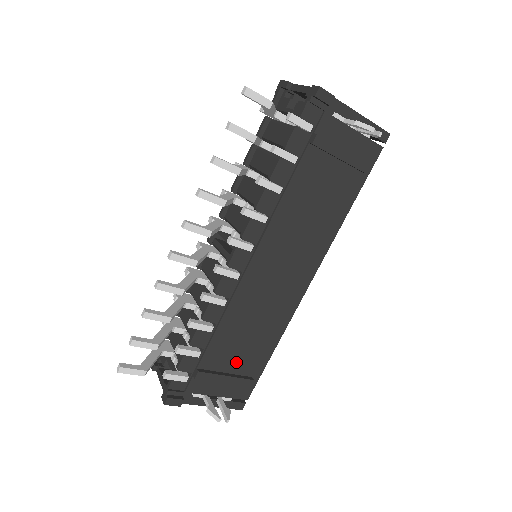
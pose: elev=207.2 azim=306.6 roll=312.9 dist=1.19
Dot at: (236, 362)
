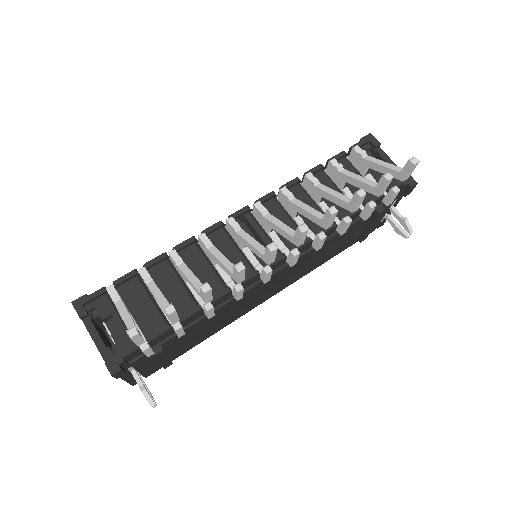
Dot at: (180, 345)
